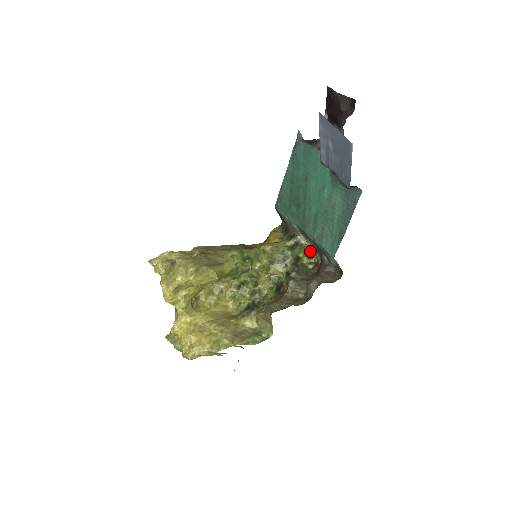
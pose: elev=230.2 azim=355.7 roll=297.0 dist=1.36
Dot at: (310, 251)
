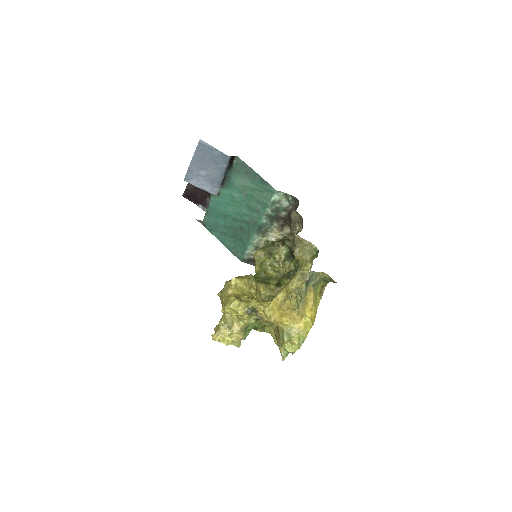
Dot at: occluded
